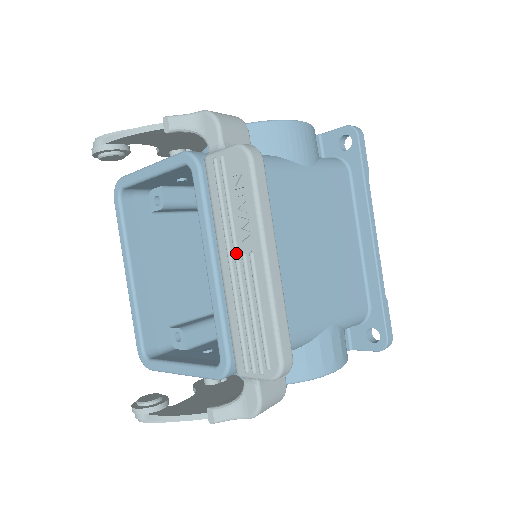
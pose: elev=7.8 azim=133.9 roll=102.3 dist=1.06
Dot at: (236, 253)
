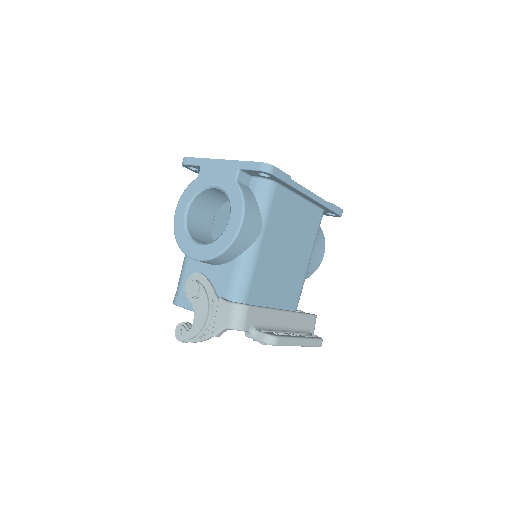
Dot at: occluded
